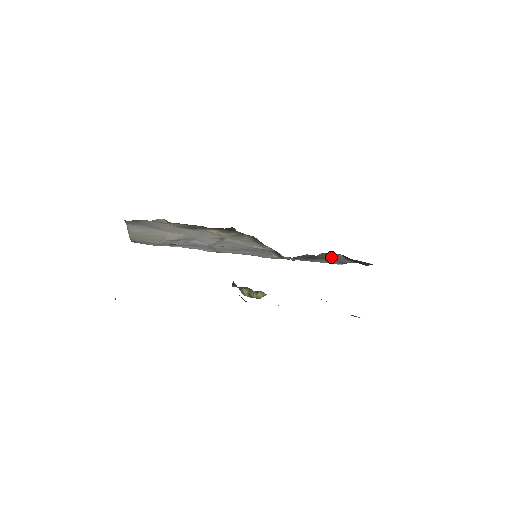
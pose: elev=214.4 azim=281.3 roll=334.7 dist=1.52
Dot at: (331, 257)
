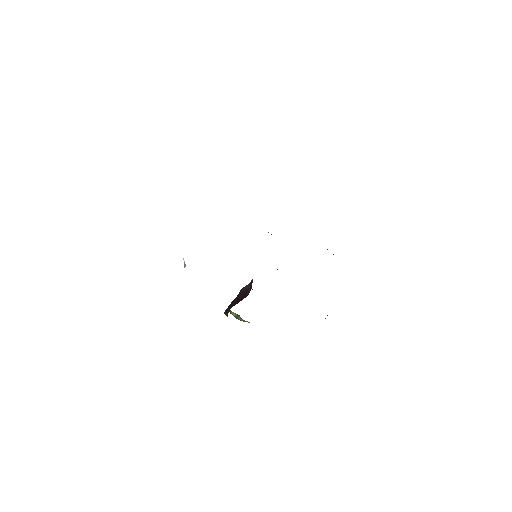
Dot at: occluded
